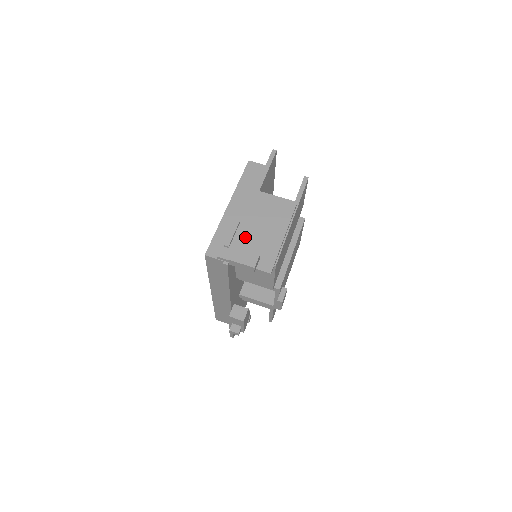
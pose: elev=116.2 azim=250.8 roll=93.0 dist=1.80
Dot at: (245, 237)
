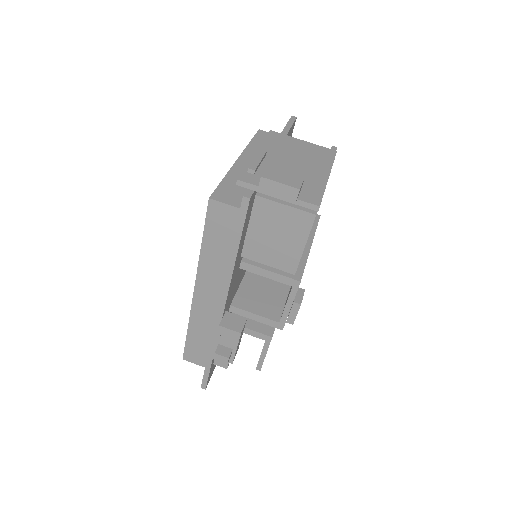
Dot at: occluded
